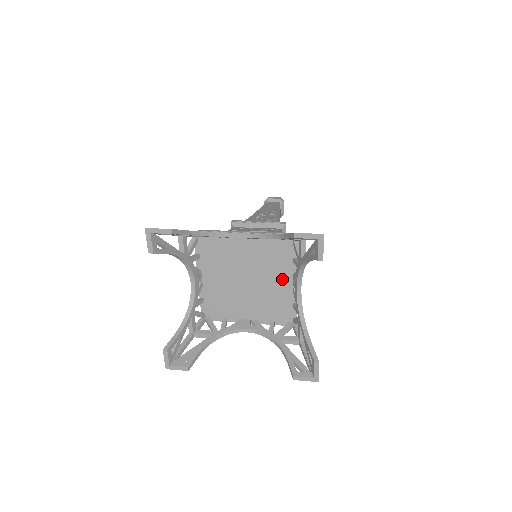
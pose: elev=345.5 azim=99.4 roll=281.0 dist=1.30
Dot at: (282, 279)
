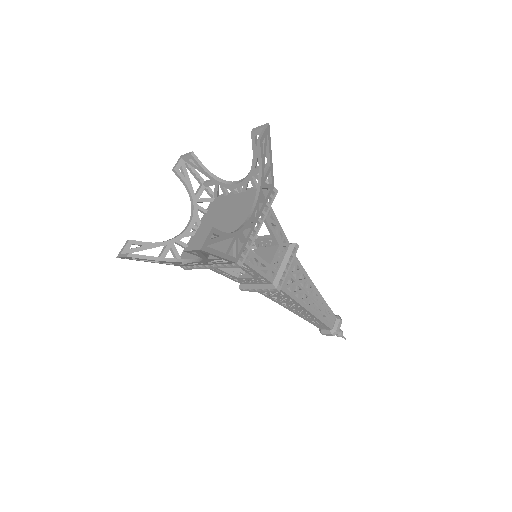
Dot at: occluded
